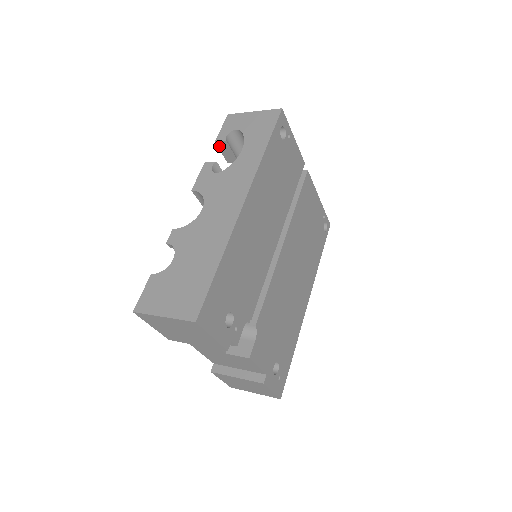
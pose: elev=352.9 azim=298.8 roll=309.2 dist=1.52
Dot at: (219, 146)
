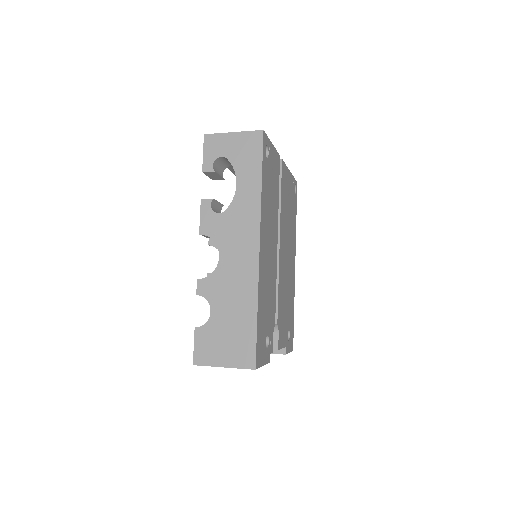
Dot at: (206, 174)
